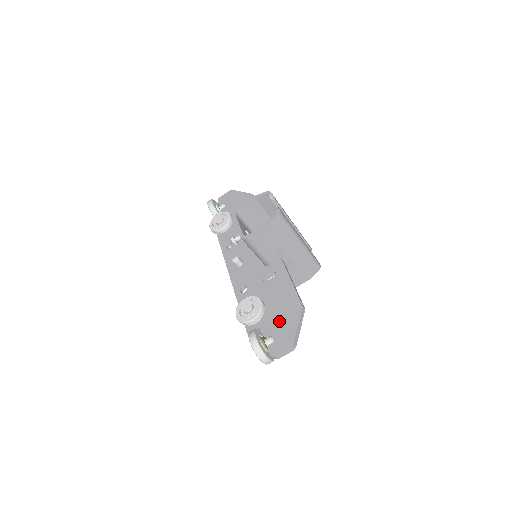
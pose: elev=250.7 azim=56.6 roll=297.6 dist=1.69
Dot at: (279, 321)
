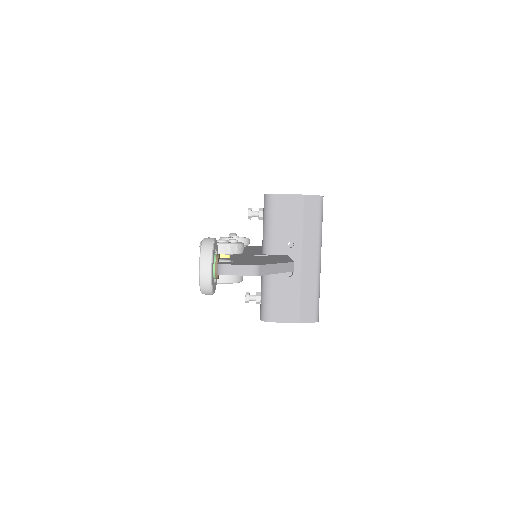
Dot at: (252, 260)
